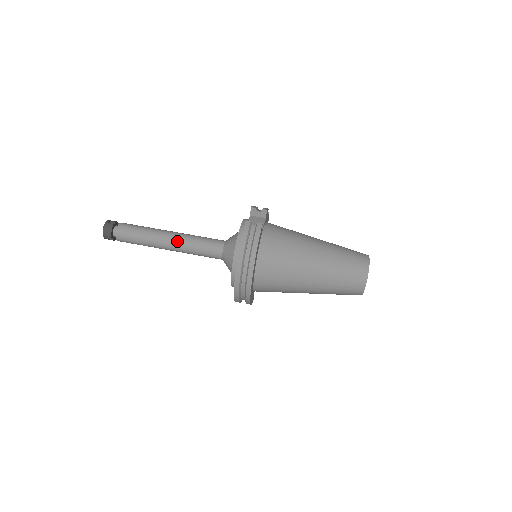
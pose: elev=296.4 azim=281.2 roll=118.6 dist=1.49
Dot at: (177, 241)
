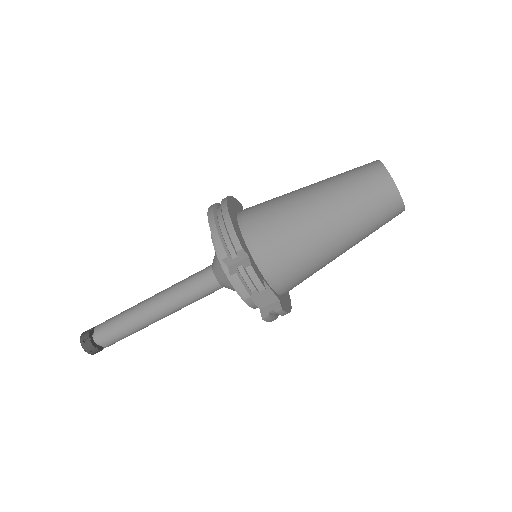
Dot at: occluded
